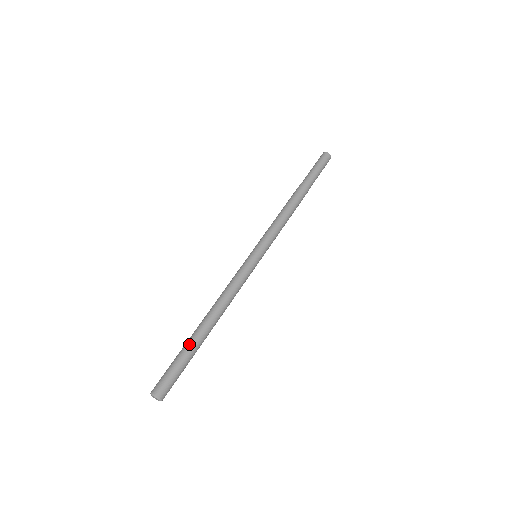
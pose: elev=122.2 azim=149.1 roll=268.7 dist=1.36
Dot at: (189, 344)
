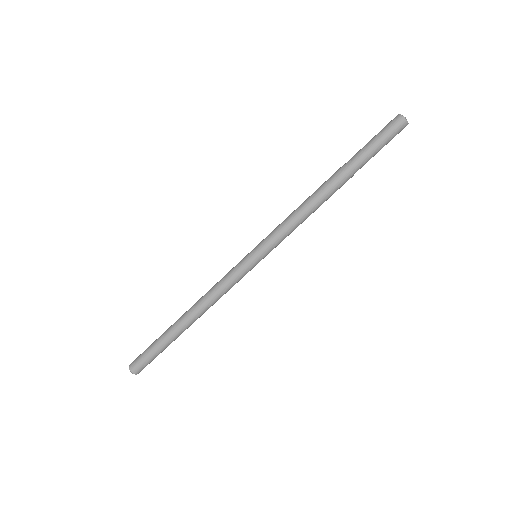
Dot at: (169, 340)
